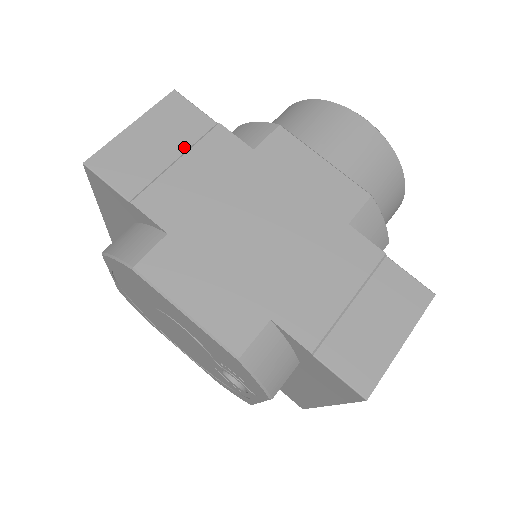
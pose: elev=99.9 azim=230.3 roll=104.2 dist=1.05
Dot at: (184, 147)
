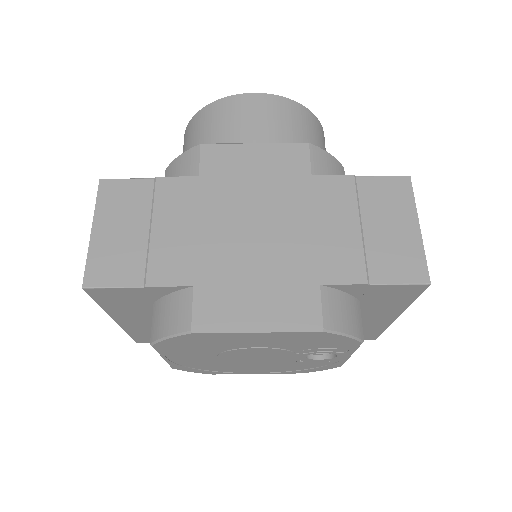
Dot at: (146, 215)
